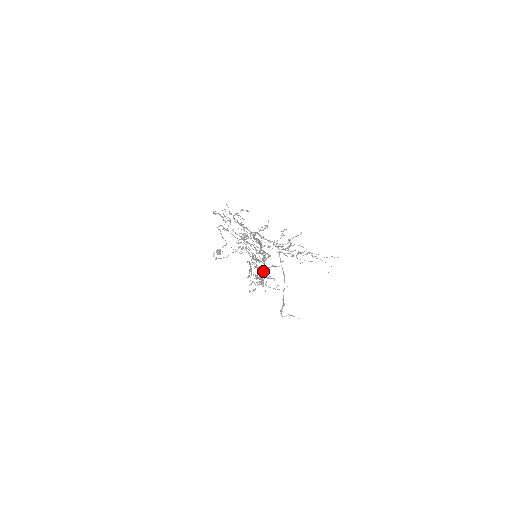
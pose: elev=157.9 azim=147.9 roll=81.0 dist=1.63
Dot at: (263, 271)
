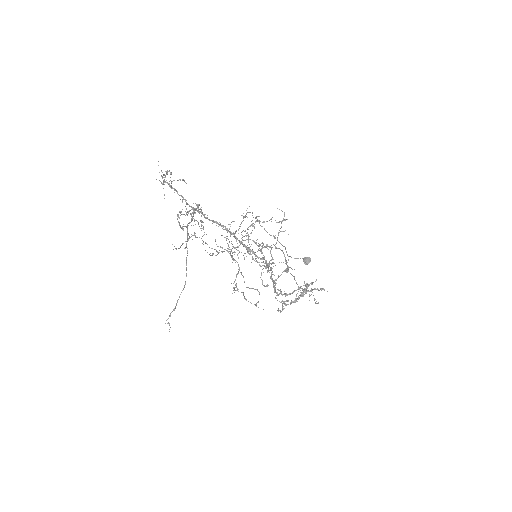
Dot at: (307, 291)
